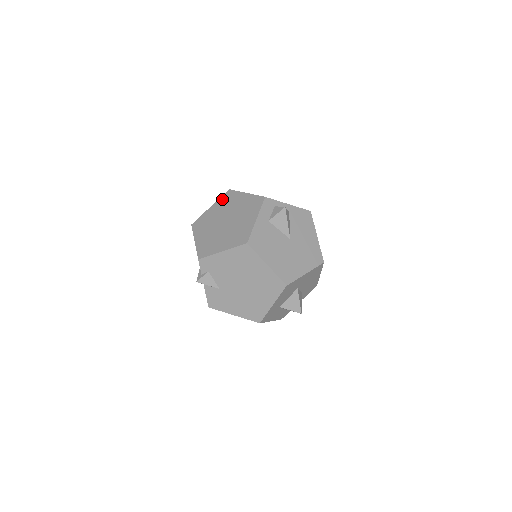
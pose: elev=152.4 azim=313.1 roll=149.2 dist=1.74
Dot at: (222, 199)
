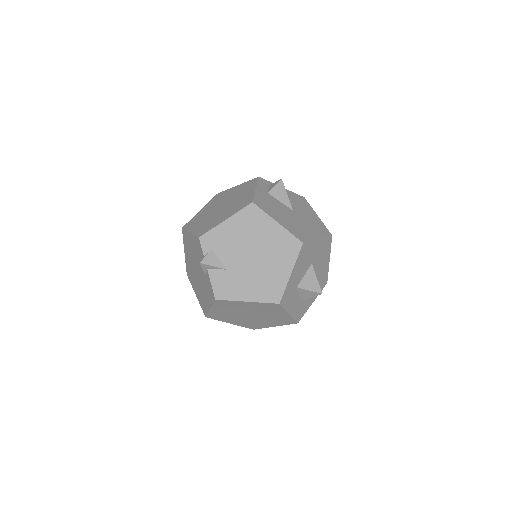
Dot at: (212, 200)
